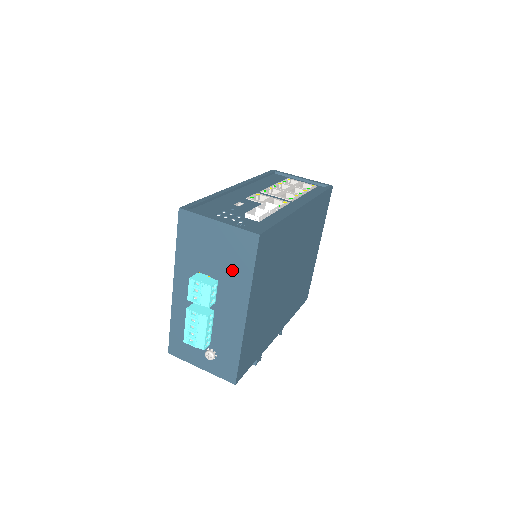
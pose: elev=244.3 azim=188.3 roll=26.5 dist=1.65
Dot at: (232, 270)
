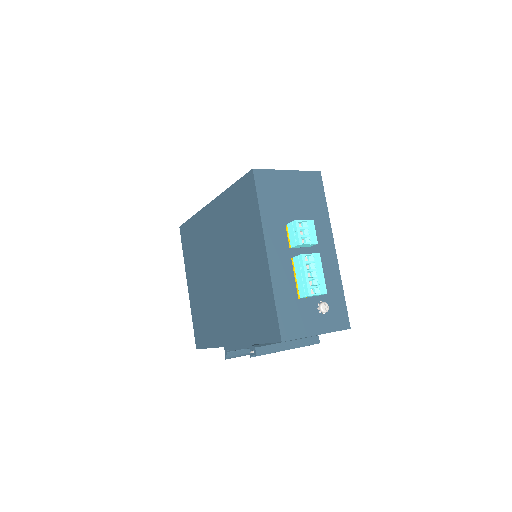
Dot at: (312, 210)
